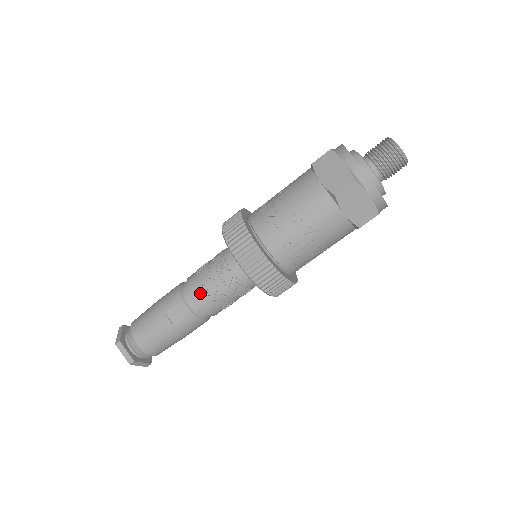
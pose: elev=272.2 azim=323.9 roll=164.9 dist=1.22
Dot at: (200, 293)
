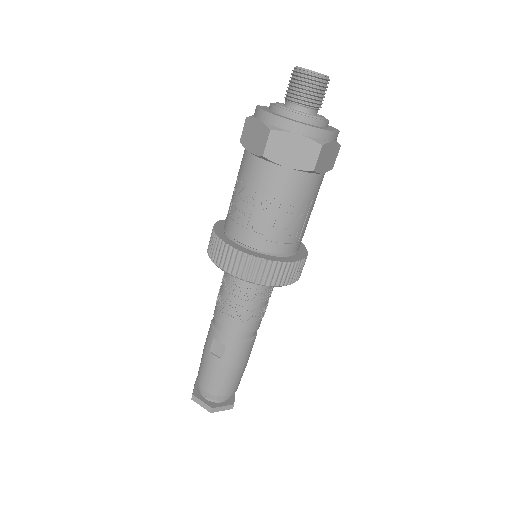
Dot at: (223, 317)
